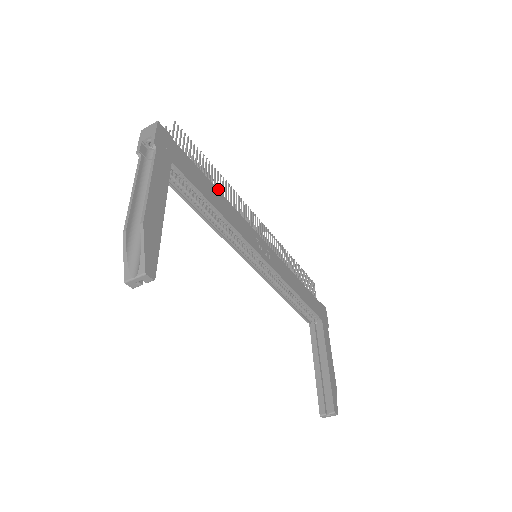
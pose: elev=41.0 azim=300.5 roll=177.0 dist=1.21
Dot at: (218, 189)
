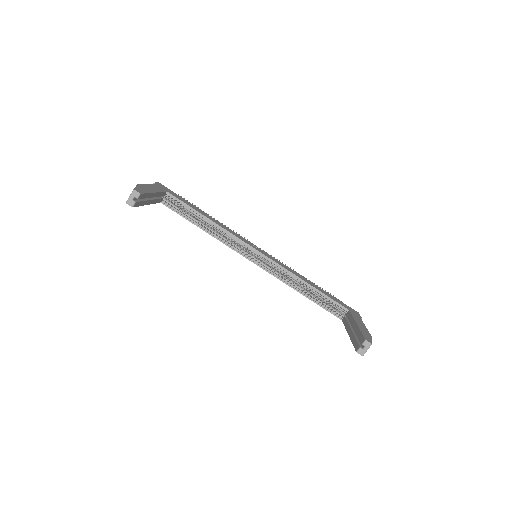
Dot at: occluded
